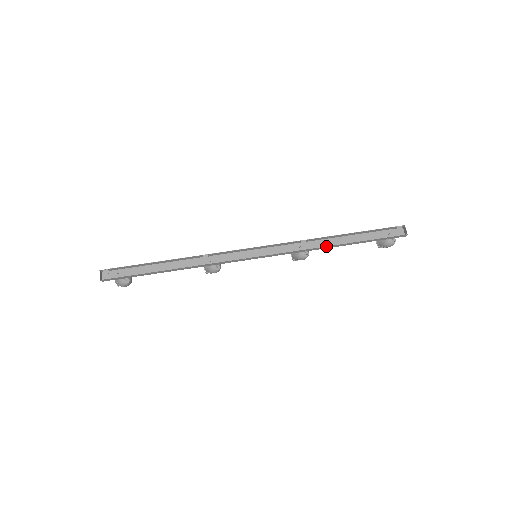
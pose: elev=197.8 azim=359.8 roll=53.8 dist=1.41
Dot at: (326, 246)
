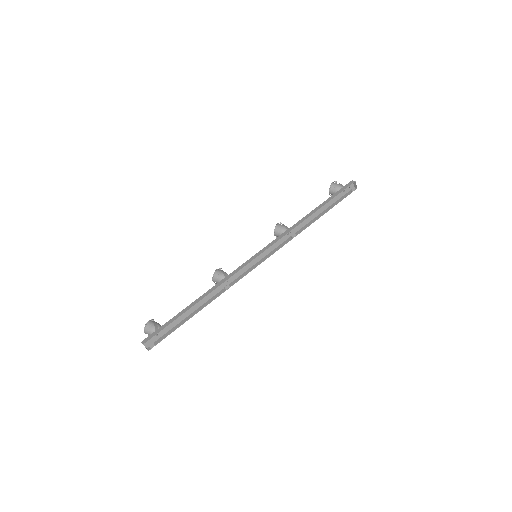
Dot at: (308, 226)
